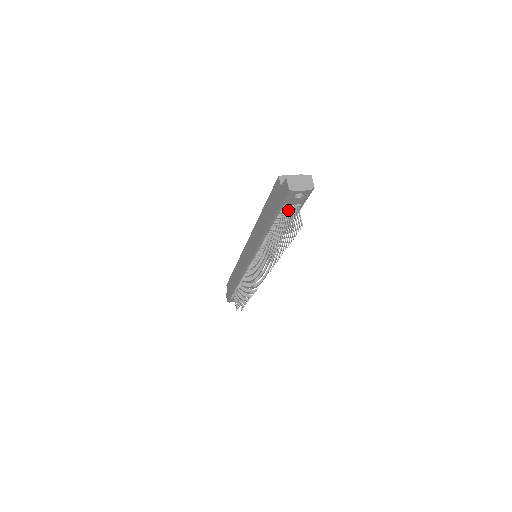
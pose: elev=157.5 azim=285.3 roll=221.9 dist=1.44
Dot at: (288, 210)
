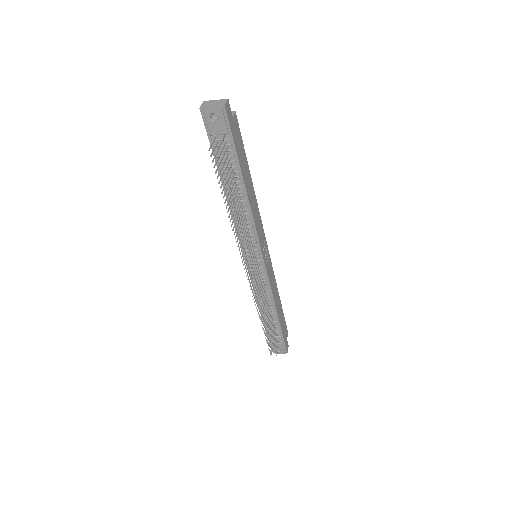
Dot at: (223, 149)
